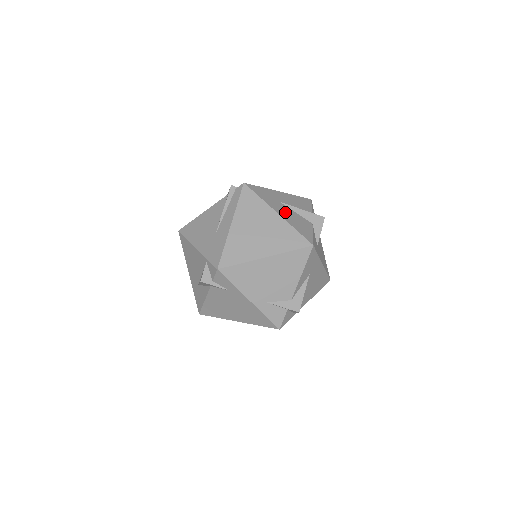
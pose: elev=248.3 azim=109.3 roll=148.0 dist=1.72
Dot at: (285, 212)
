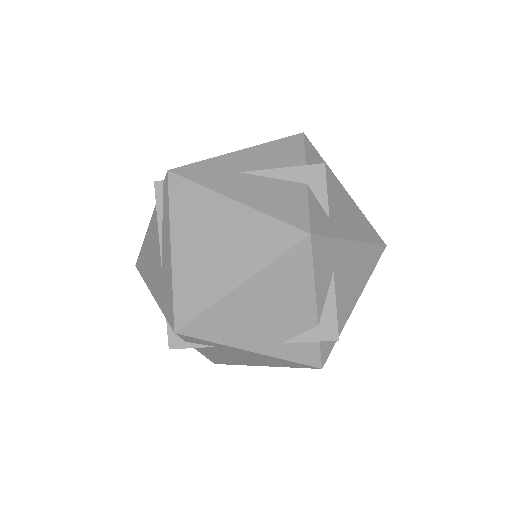
Dot at: (249, 189)
